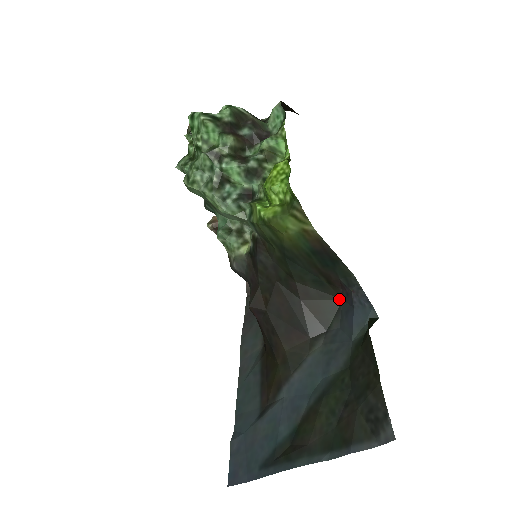
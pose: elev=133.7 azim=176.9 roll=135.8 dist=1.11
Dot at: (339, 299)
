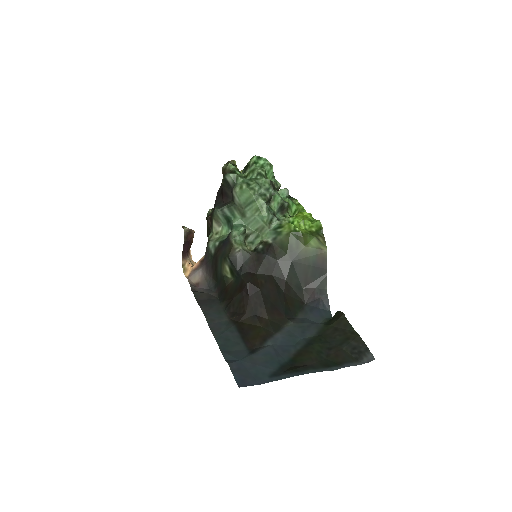
Dot at: (304, 303)
